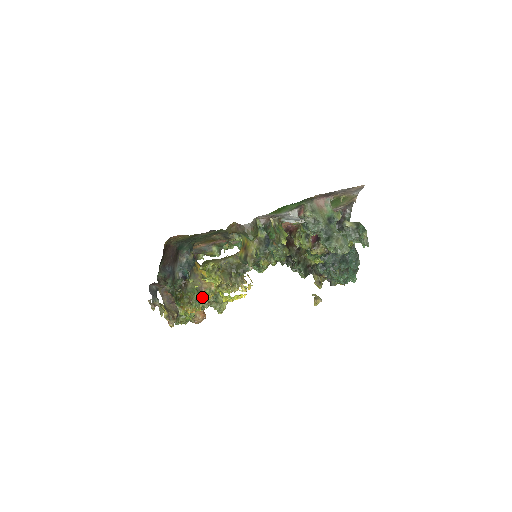
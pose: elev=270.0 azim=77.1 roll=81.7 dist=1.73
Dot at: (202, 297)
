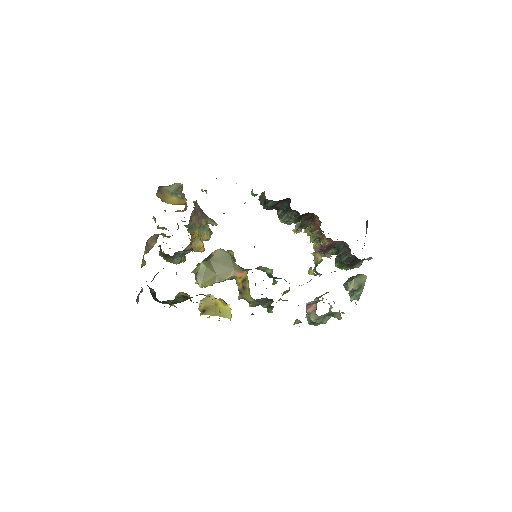
Dot at: occluded
